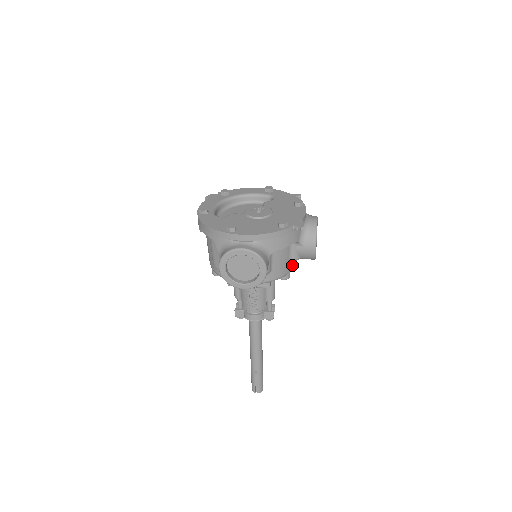
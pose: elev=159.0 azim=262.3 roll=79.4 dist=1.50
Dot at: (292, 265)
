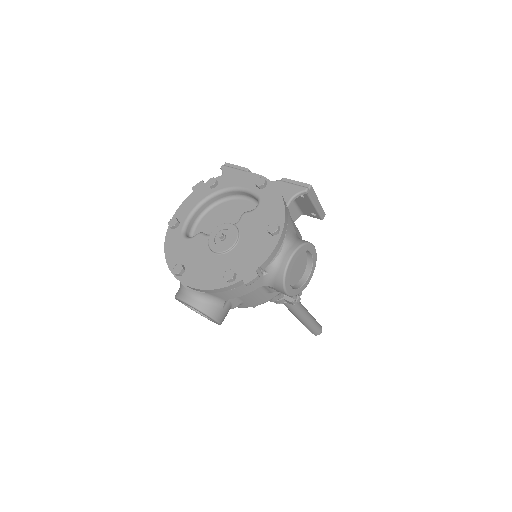
Dot at: occluded
